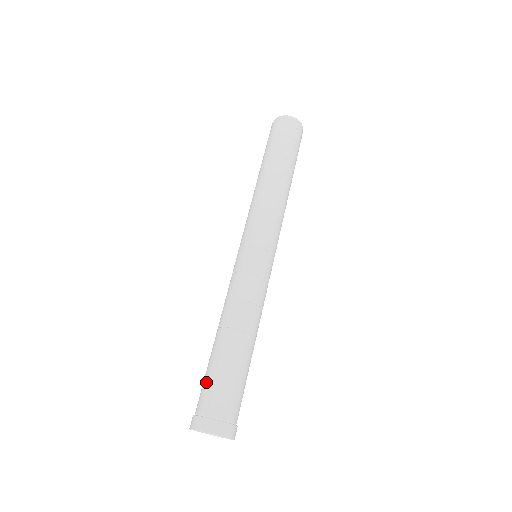
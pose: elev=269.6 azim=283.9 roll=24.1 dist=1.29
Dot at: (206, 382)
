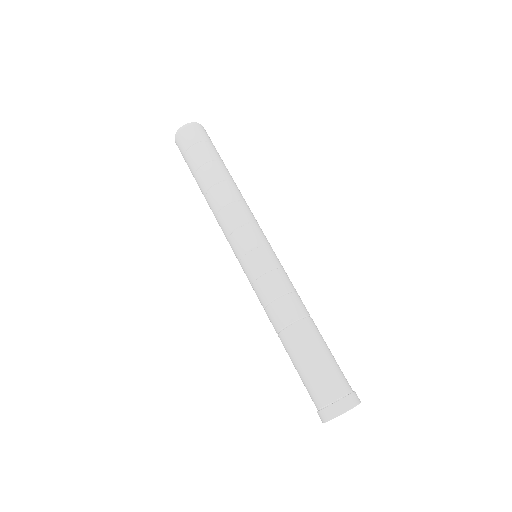
Dot at: occluded
